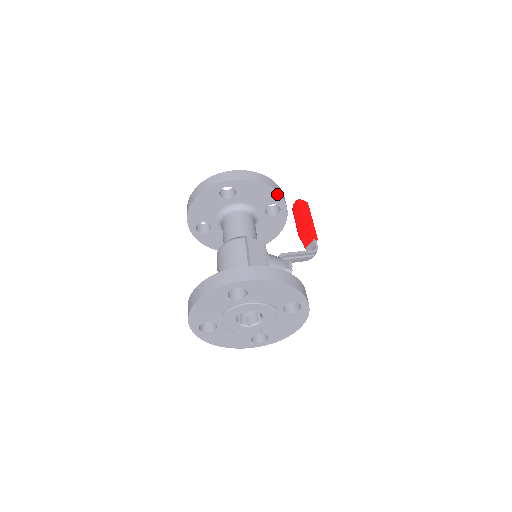
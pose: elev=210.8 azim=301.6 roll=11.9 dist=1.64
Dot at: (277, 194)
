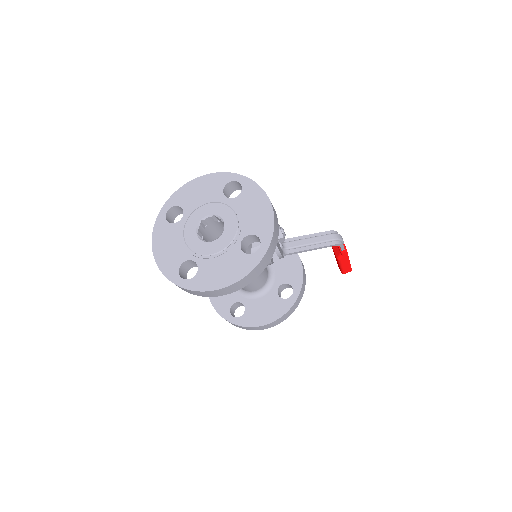
Dot at: occluded
